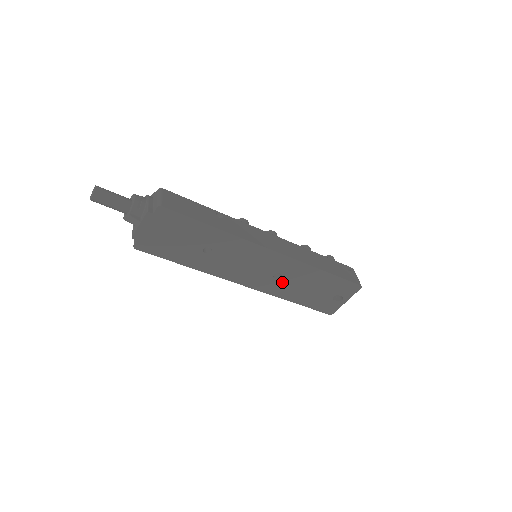
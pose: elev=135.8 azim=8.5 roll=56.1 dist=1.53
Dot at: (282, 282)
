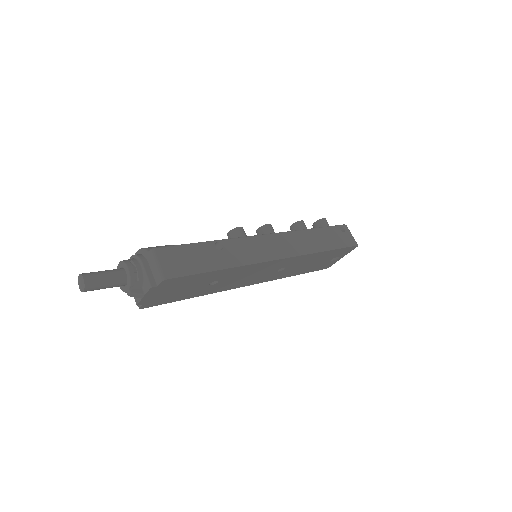
Dot at: (285, 270)
